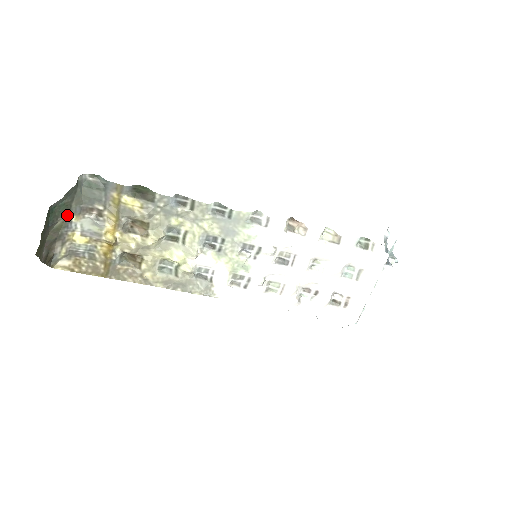
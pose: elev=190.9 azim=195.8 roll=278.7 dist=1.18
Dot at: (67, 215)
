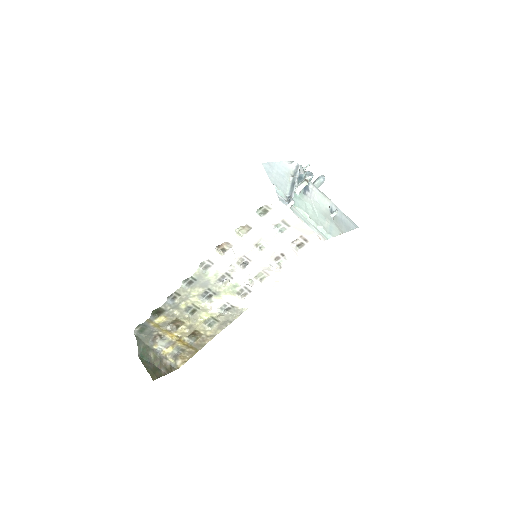
Dot at: (151, 349)
